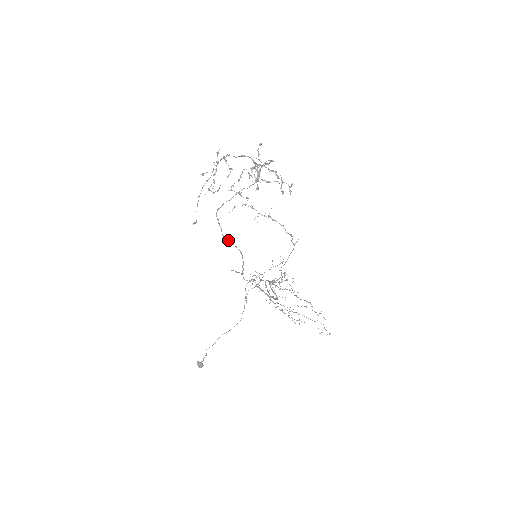
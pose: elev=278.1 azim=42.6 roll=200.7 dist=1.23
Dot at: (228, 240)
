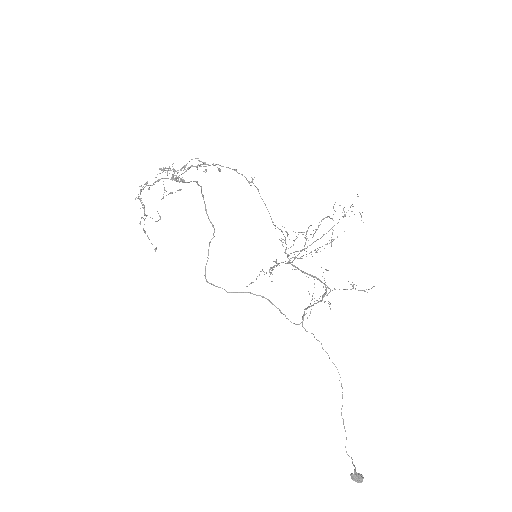
Dot at: (237, 292)
